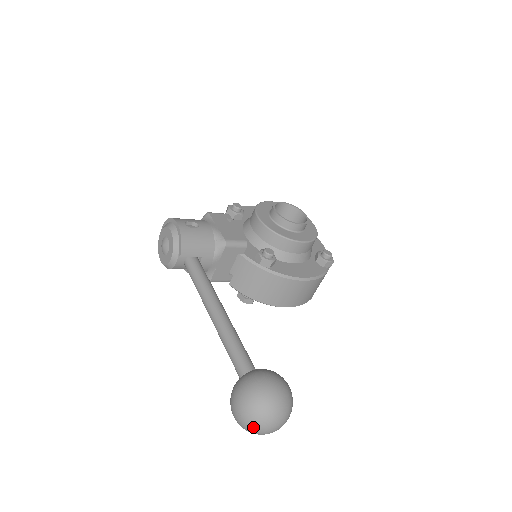
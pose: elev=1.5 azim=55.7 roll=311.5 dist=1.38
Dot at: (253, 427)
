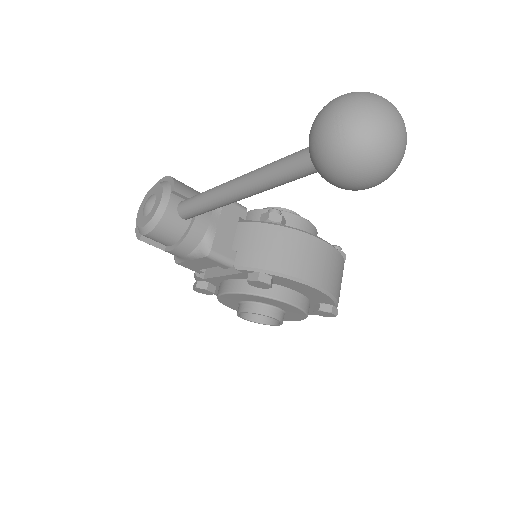
Dot at: (366, 115)
